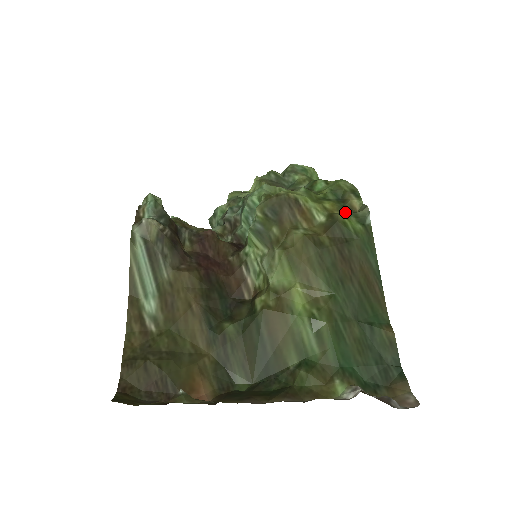
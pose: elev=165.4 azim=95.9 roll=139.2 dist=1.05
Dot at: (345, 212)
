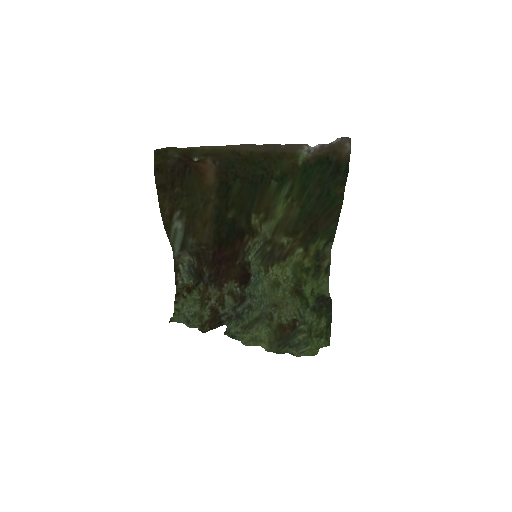
Dot at: (317, 254)
